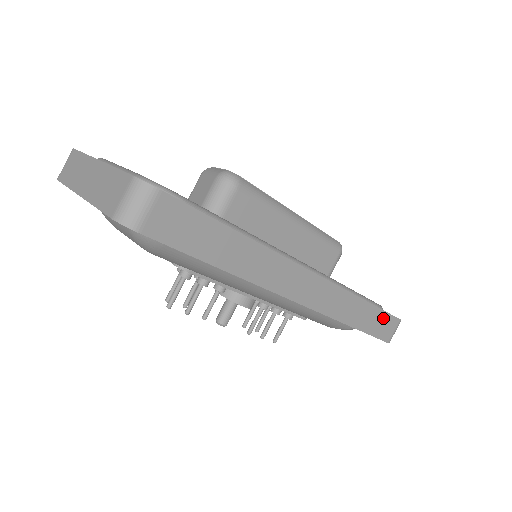
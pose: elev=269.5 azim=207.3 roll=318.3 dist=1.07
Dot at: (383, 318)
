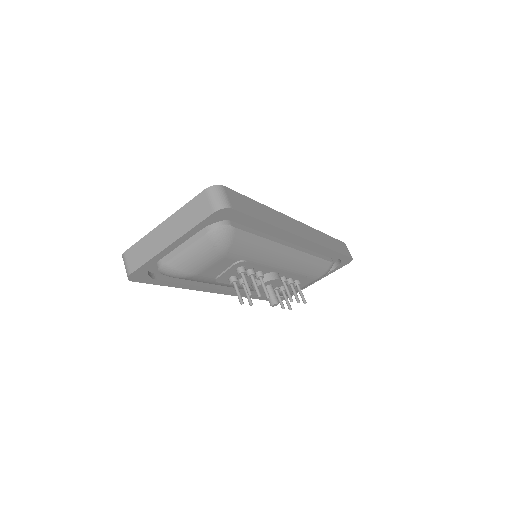
Dot at: (338, 243)
